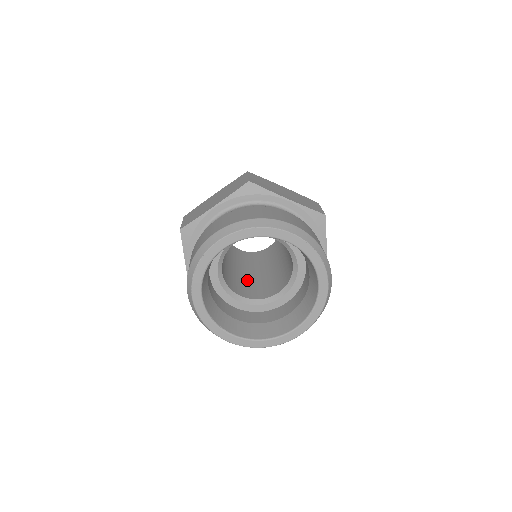
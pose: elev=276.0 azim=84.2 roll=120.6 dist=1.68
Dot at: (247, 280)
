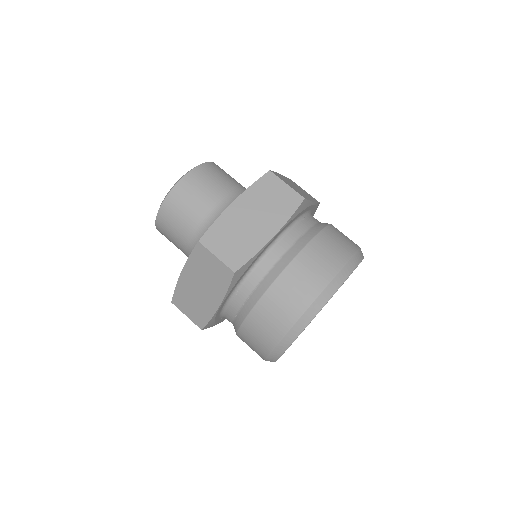
Dot at: occluded
